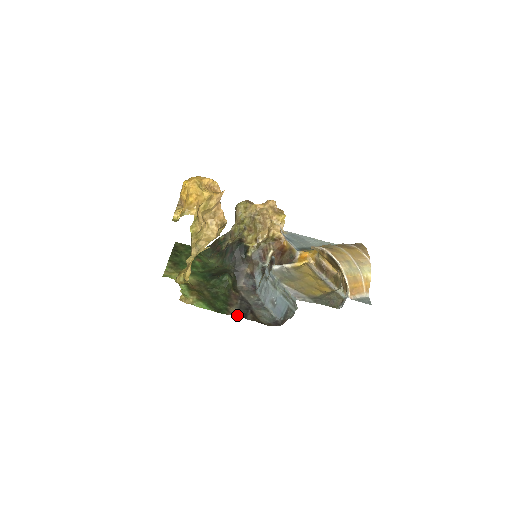
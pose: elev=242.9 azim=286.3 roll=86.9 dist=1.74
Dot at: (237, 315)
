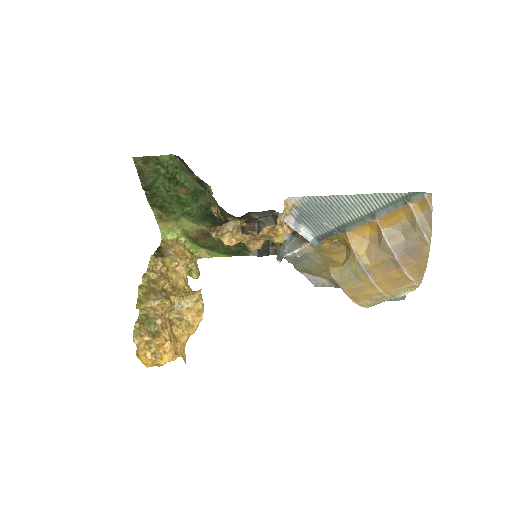
Dot at: (258, 256)
